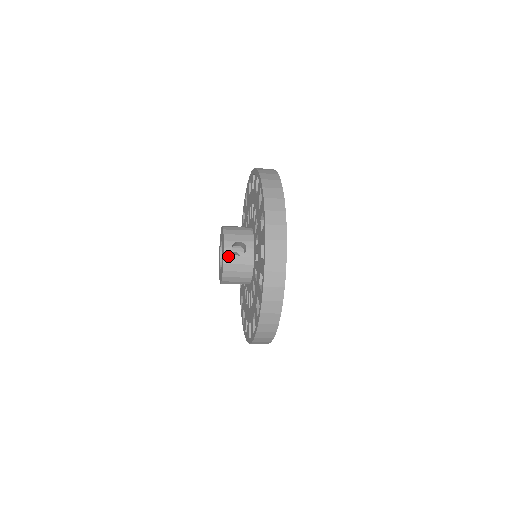
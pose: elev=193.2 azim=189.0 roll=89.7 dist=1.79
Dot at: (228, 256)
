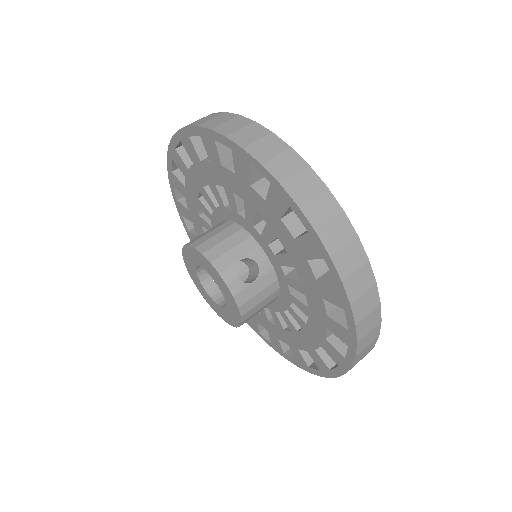
Dot at: (239, 293)
